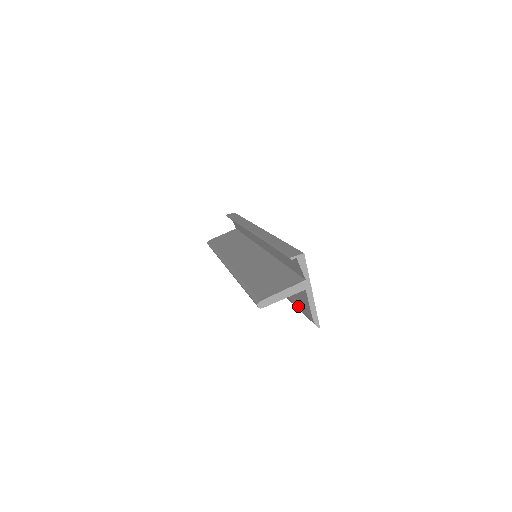
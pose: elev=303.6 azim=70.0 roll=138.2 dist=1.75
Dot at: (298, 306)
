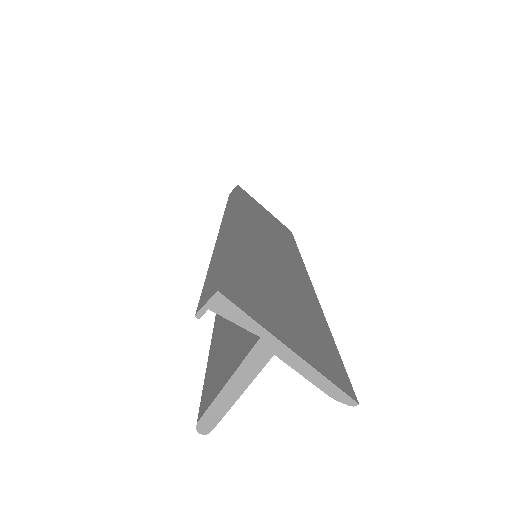
Dot at: occluded
